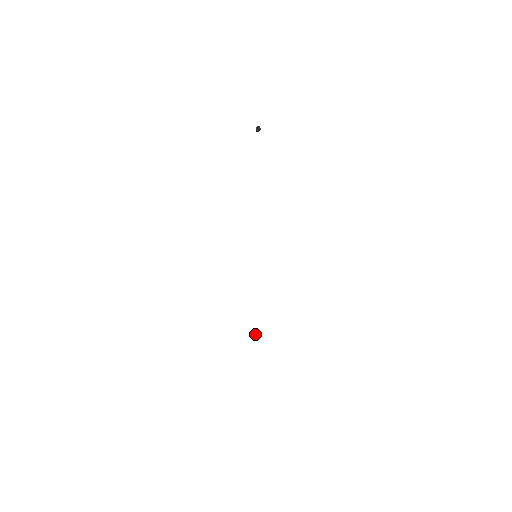
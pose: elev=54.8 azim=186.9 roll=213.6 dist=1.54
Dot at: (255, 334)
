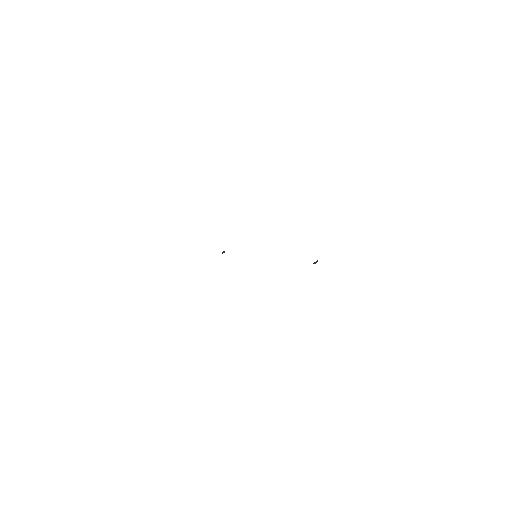
Dot at: (224, 252)
